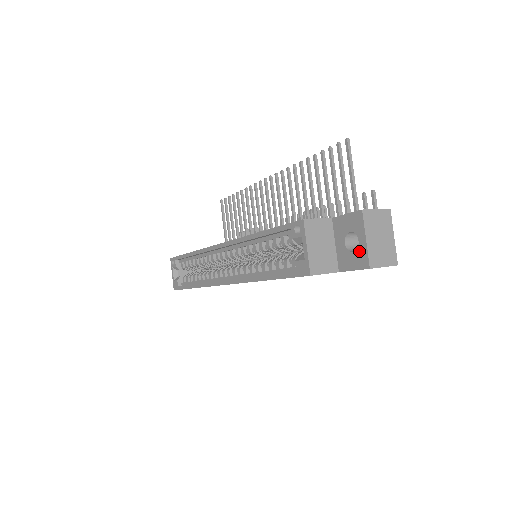
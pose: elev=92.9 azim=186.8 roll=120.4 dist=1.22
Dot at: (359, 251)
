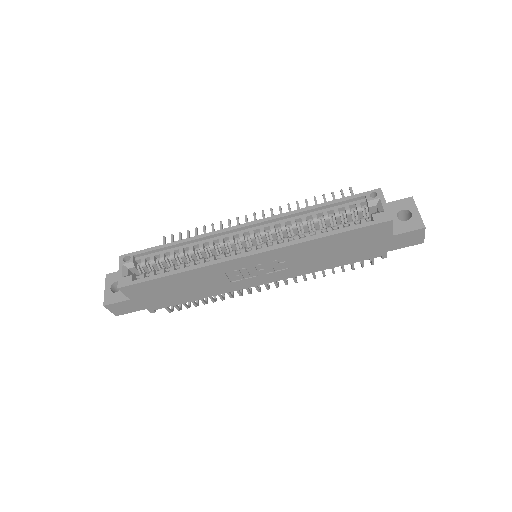
Dot at: (413, 219)
